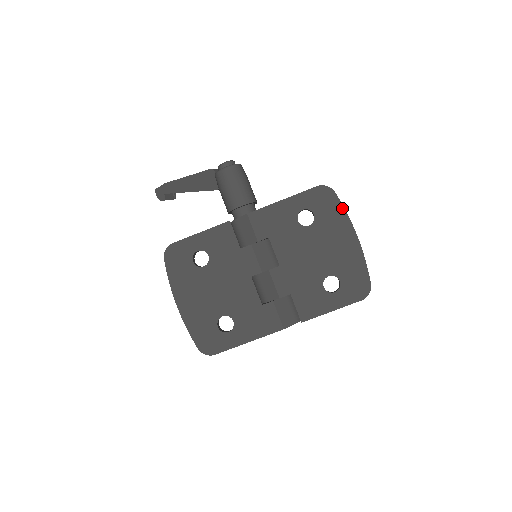
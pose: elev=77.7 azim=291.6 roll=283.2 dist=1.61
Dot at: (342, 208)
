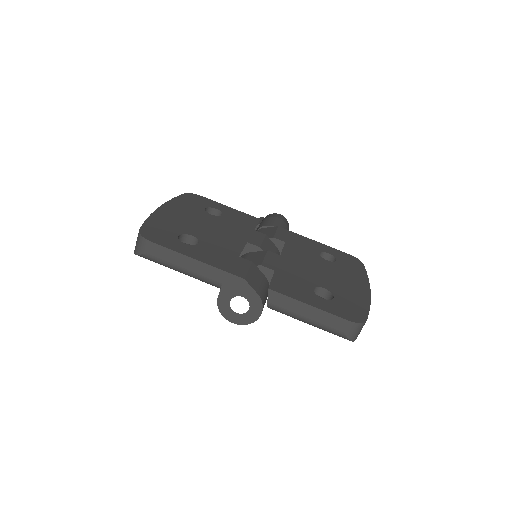
Dot at: (365, 273)
